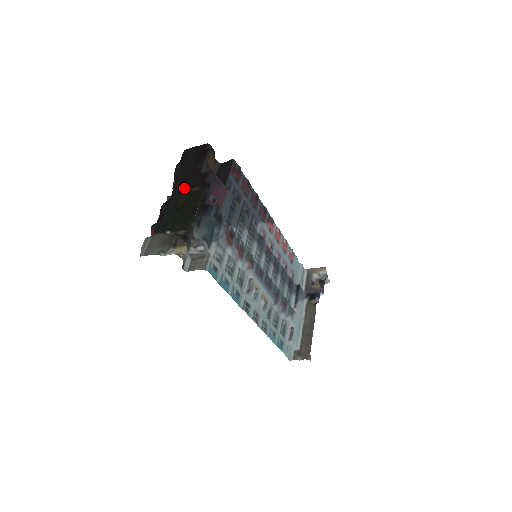
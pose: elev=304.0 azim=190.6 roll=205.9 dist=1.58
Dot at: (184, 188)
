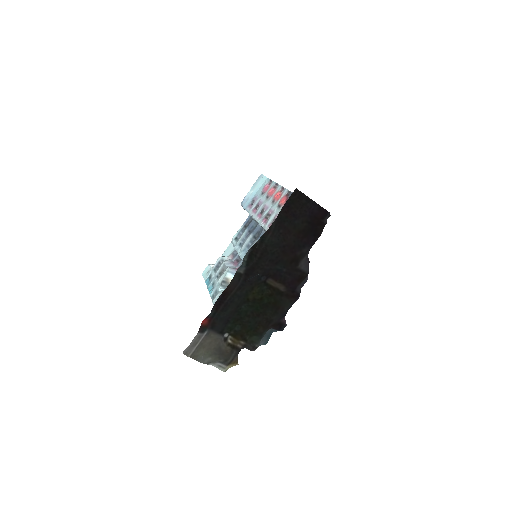
Dot at: (269, 275)
